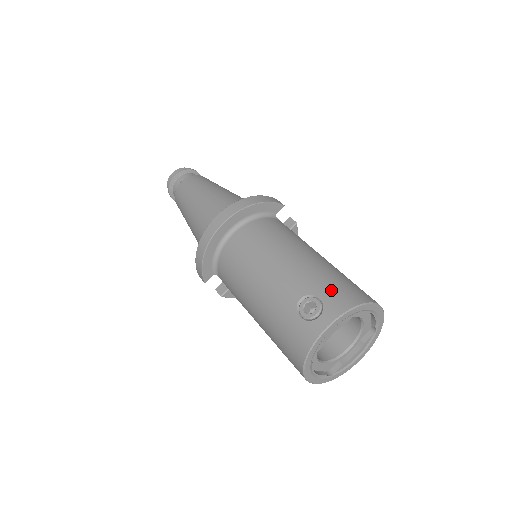
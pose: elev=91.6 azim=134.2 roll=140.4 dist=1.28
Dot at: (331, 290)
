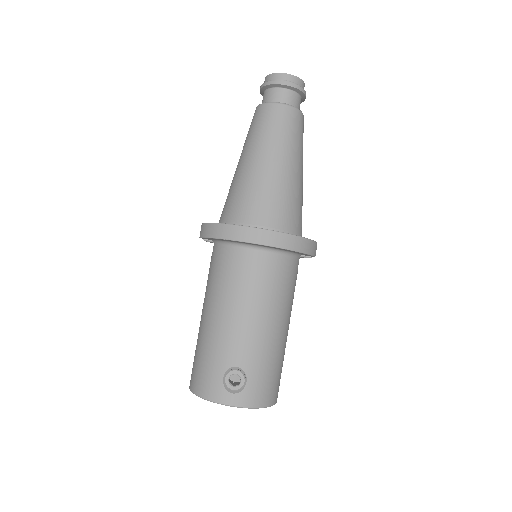
Dot at: (260, 382)
